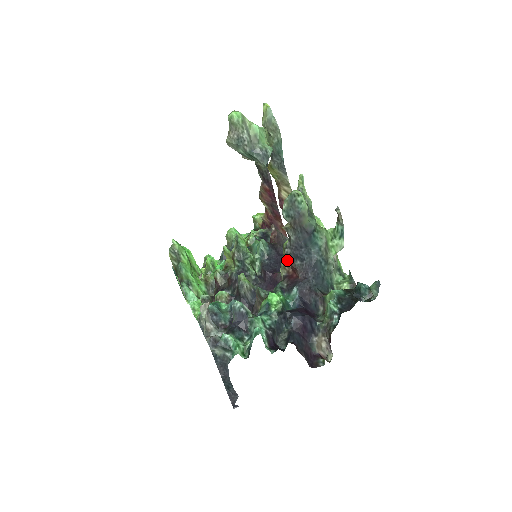
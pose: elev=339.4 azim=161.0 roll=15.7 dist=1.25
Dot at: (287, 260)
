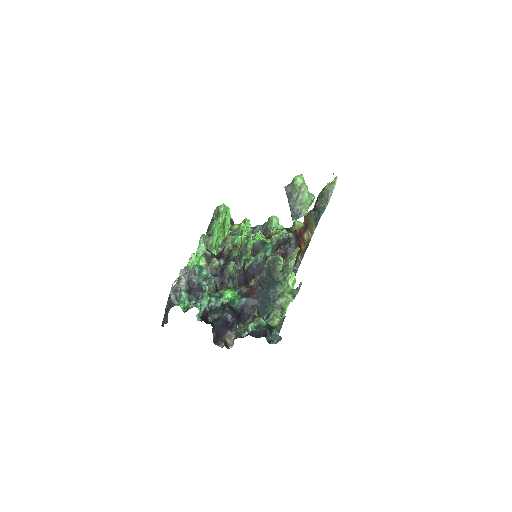
Dot at: occluded
